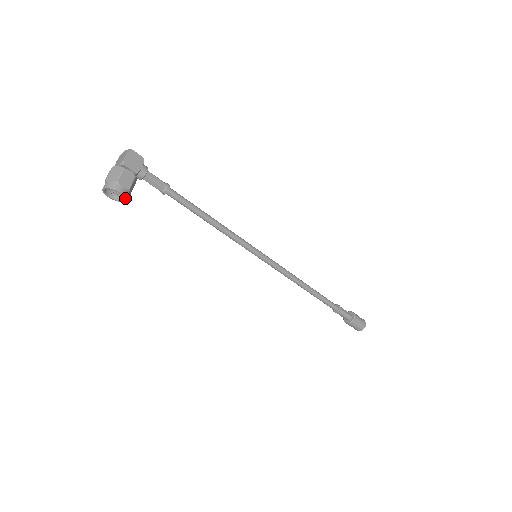
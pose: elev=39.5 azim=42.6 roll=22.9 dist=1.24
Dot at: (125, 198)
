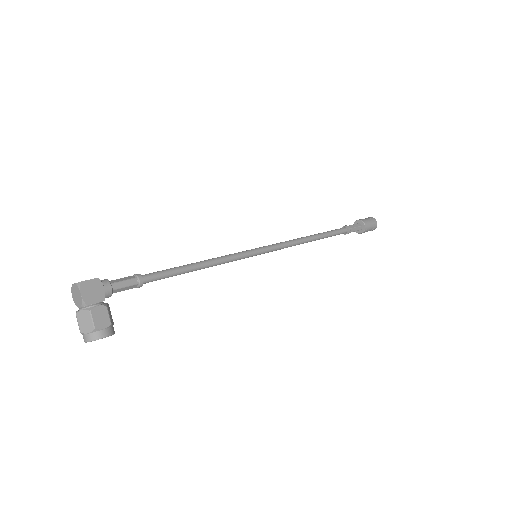
Dot at: (113, 334)
